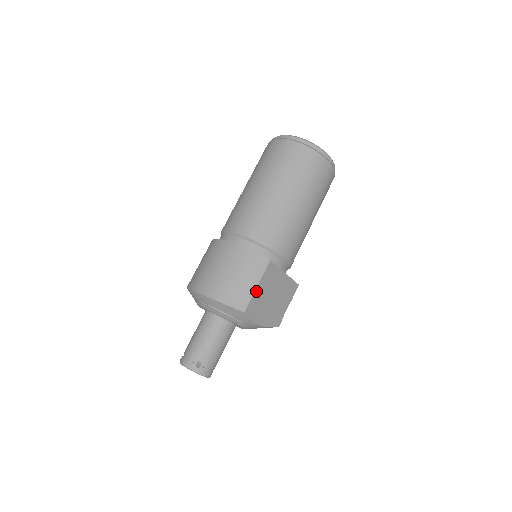
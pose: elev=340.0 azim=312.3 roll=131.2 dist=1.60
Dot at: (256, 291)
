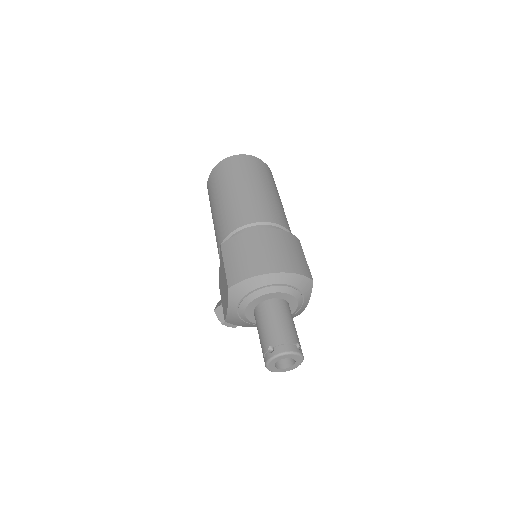
Dot at: occluded
